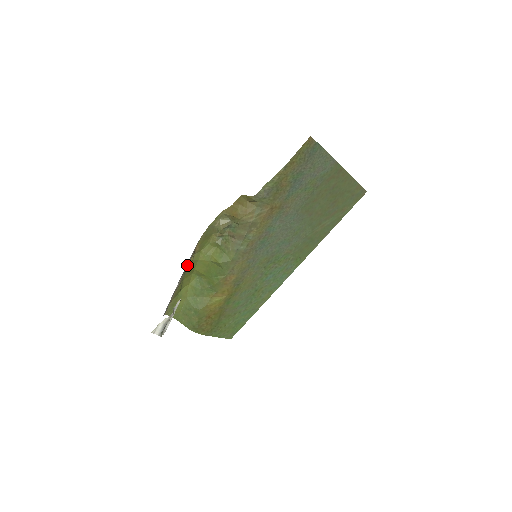
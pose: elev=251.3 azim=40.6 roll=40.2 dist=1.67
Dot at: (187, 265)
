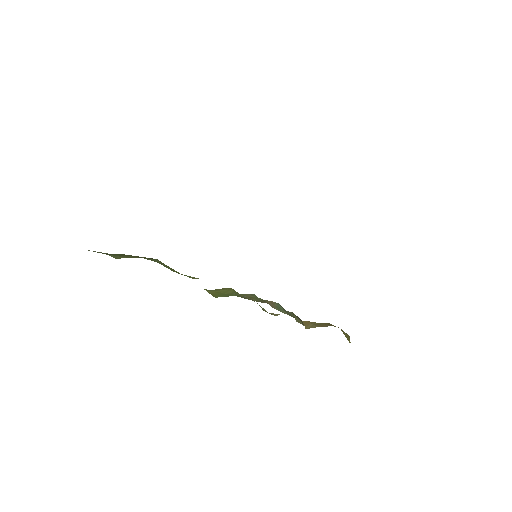
Dot at: occluded
